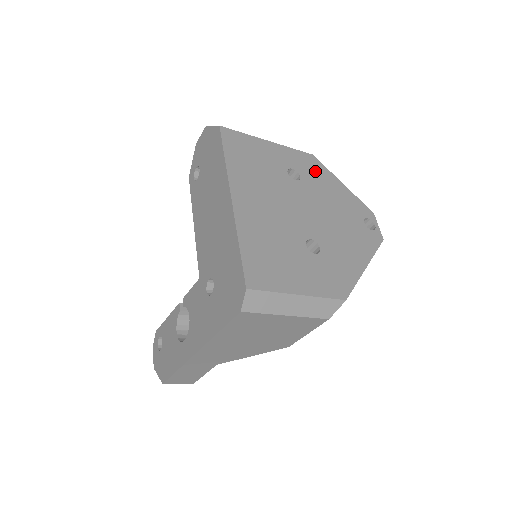
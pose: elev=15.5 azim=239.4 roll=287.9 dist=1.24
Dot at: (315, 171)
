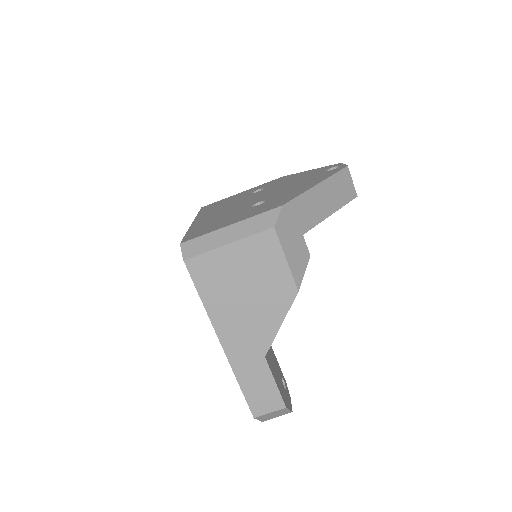
Dot at: (281, 180)
